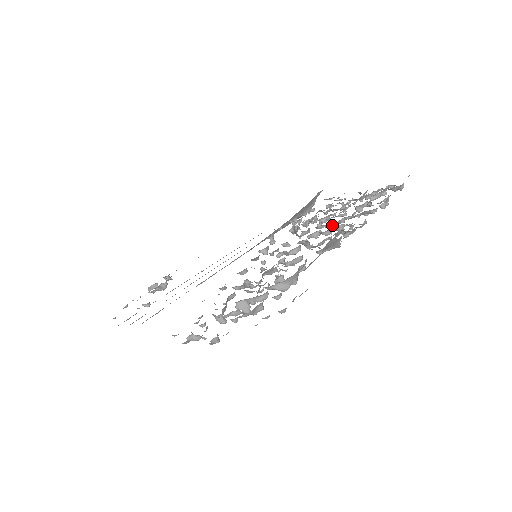
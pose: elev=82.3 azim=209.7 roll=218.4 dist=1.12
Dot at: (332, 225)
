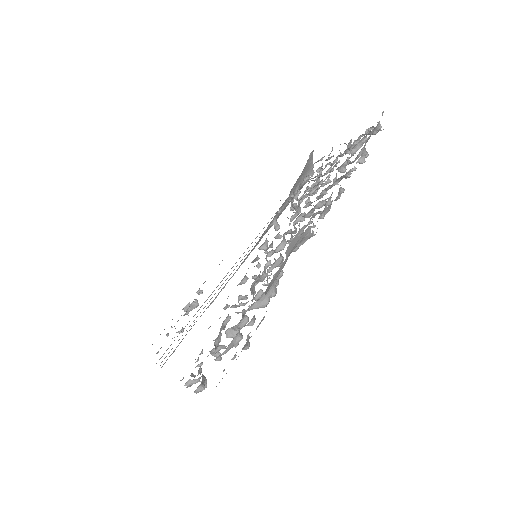
Dot at: occluded
